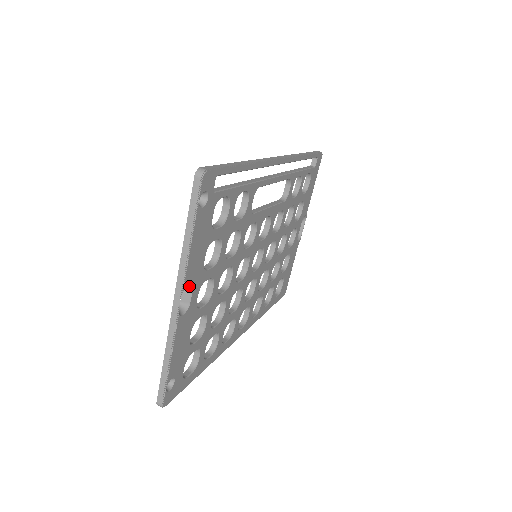
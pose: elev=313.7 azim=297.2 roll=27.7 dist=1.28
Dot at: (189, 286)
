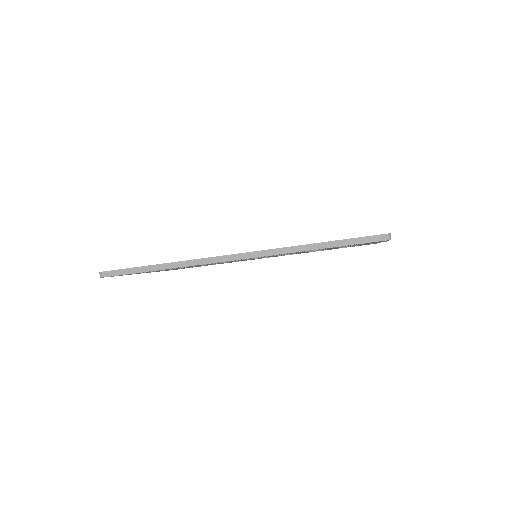
Dot at: occluded
